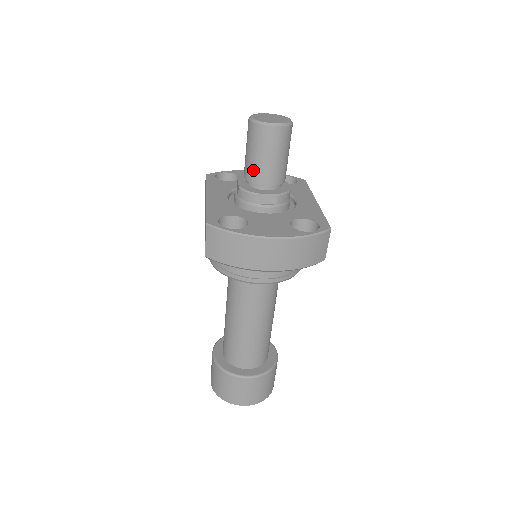
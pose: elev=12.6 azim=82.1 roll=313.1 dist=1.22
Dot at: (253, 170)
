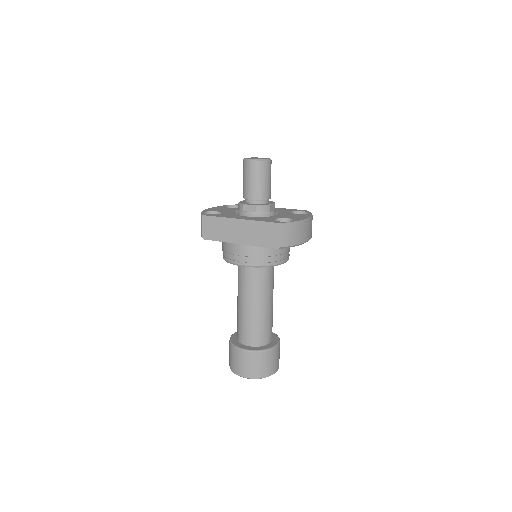
Dot at: (263, 191)
